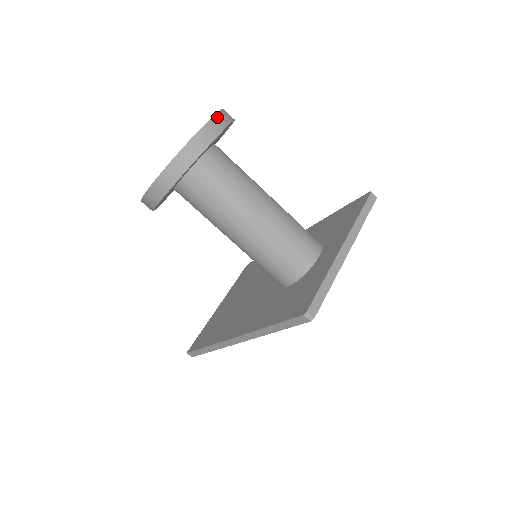
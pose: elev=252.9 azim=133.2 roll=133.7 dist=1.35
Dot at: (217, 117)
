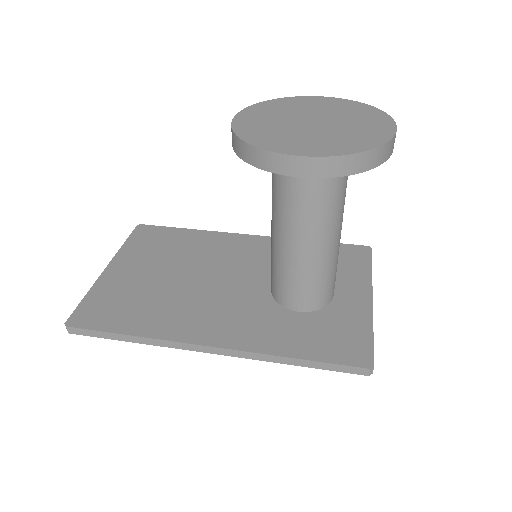
Dot at: occluded
